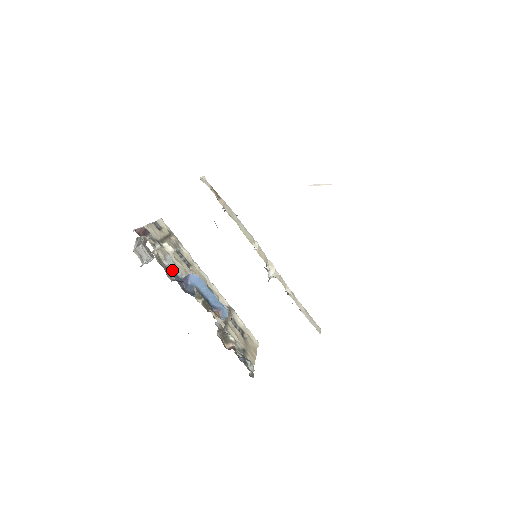
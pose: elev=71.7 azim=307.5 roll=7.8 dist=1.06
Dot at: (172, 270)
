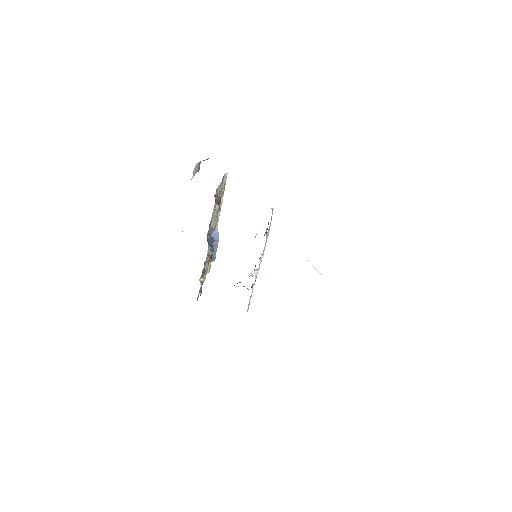
Dot at: occluded
